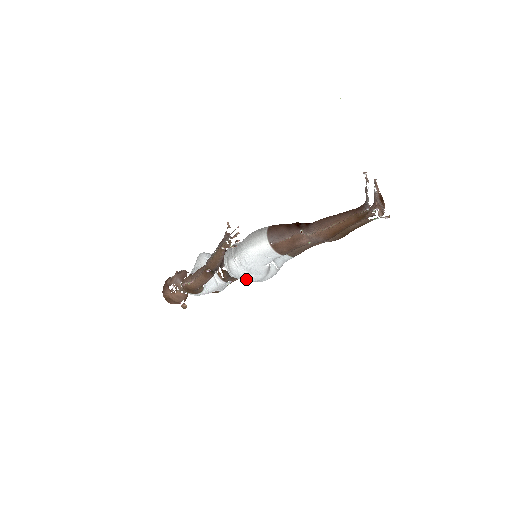
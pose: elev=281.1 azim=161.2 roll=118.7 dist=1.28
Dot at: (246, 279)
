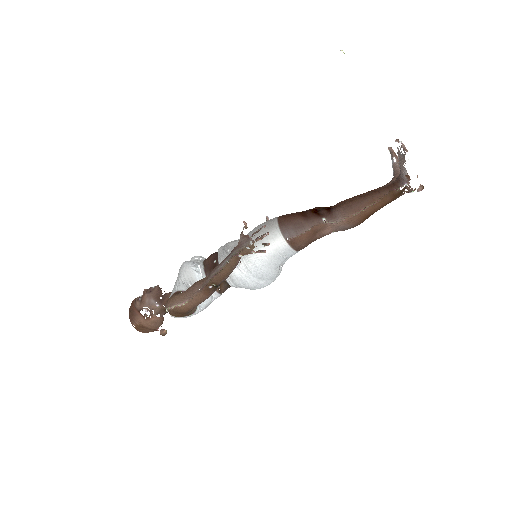
Dot at: (253, 287)
